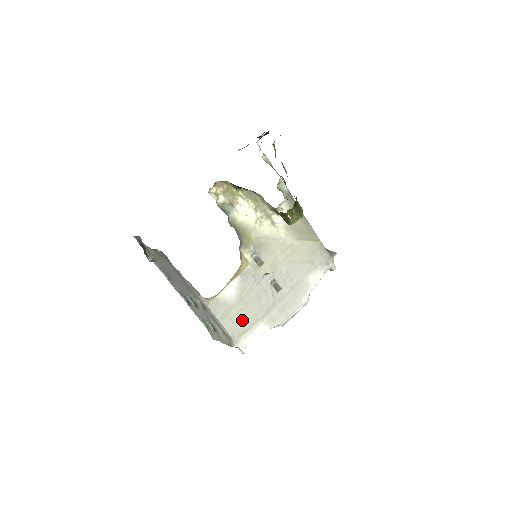
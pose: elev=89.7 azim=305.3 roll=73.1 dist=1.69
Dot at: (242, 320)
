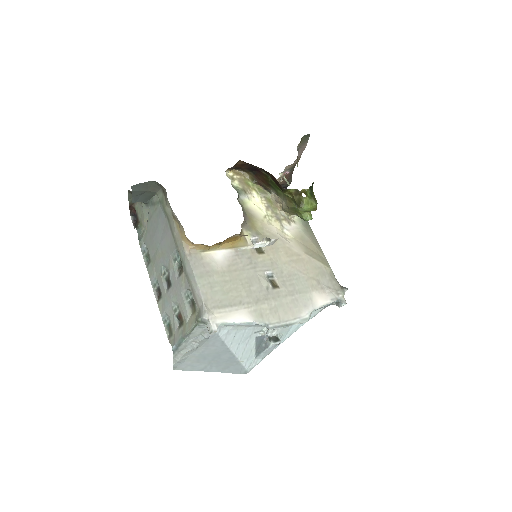
Dot at: (223, 292)
